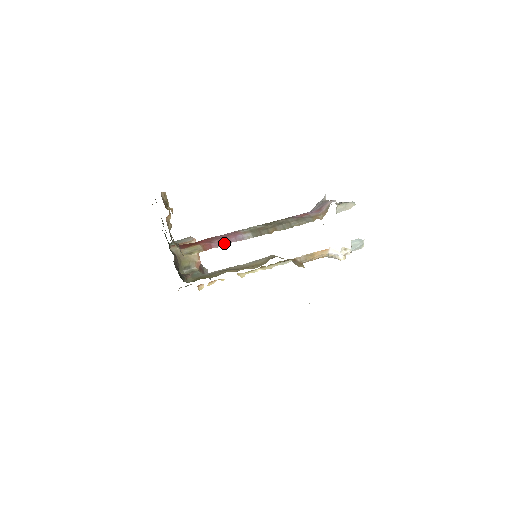
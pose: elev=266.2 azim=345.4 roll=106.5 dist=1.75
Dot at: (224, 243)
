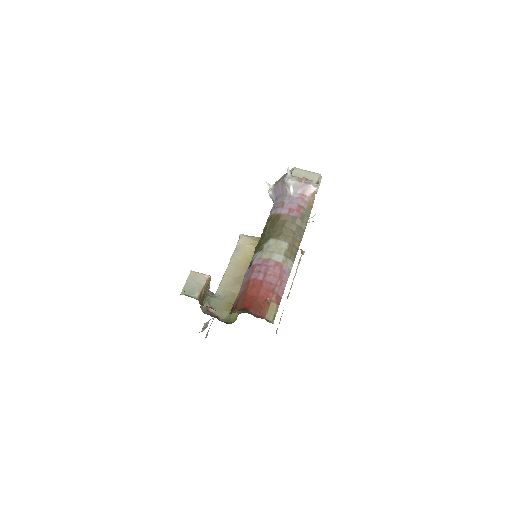
Dot at: (284, 286)
